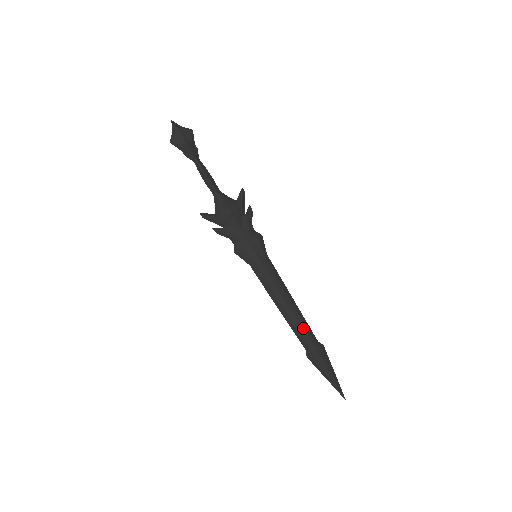
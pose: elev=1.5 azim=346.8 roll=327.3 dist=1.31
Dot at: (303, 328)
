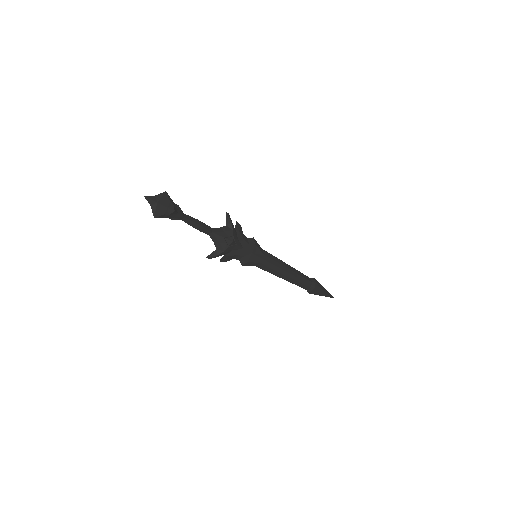
Dot at: (302, 279)
